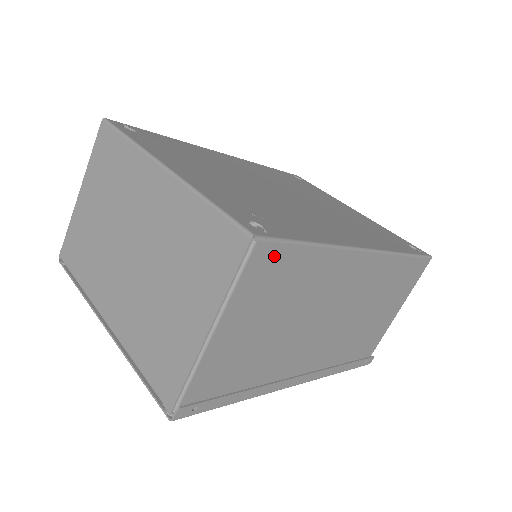
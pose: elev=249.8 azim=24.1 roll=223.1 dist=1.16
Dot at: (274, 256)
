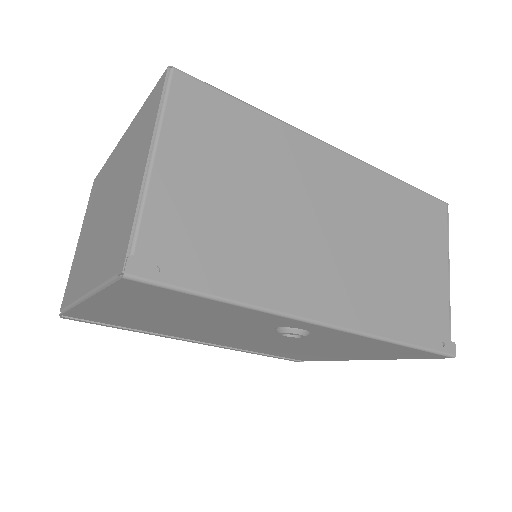
Dot at: (202, 96)
